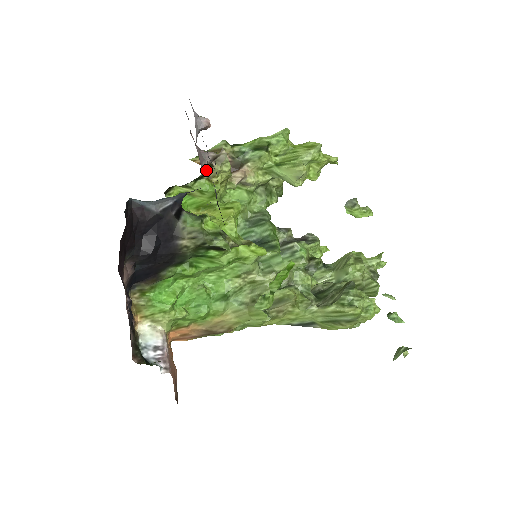
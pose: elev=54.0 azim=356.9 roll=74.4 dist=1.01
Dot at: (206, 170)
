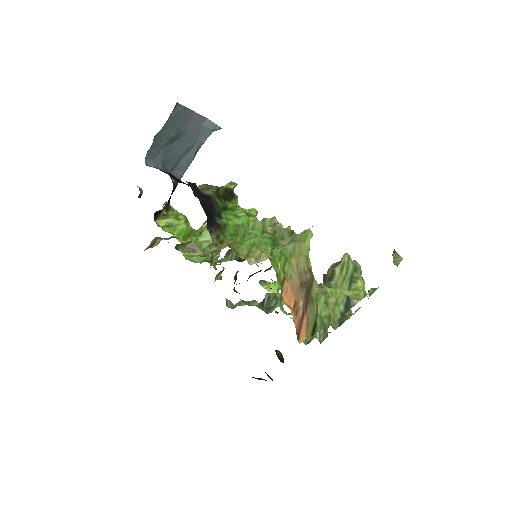
Dot at: (166, 204)
